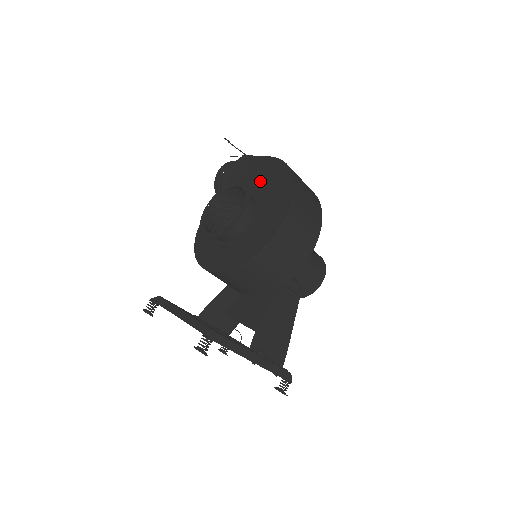
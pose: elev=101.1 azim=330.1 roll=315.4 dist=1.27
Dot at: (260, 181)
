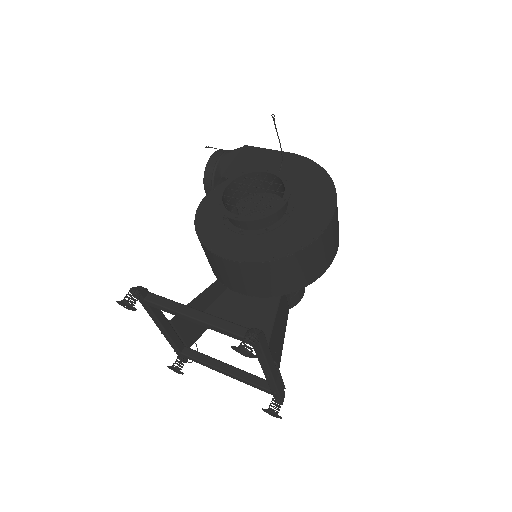
Dot at: occluded
